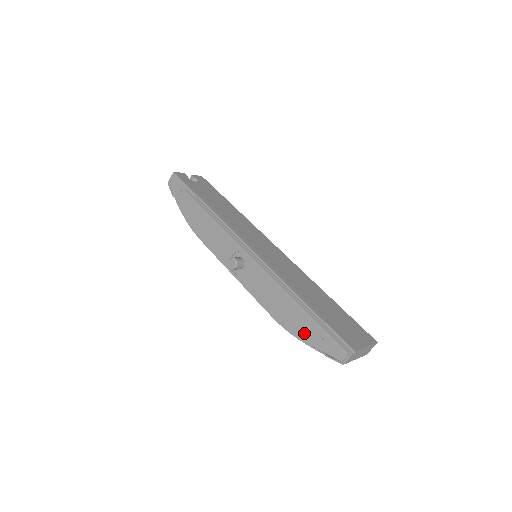
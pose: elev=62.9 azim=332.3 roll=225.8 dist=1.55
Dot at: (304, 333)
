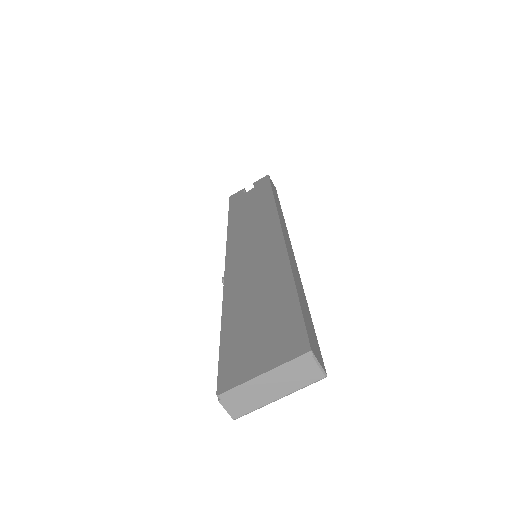
Dot at: occluded
